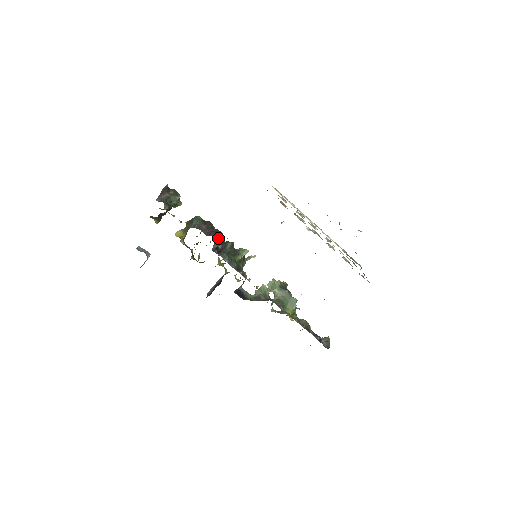
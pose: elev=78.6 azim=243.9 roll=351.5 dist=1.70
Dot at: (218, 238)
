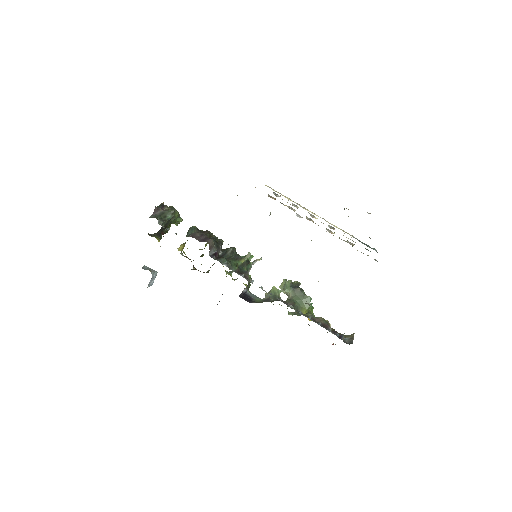
Dot at: (215, 244)
